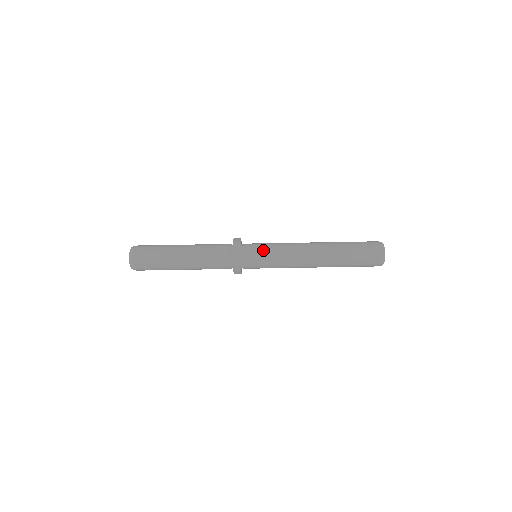
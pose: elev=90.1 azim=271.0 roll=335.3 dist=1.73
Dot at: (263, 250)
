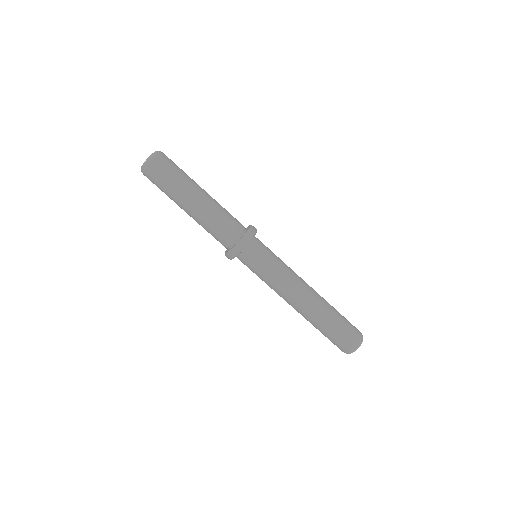
Dot at: (271, 253)
